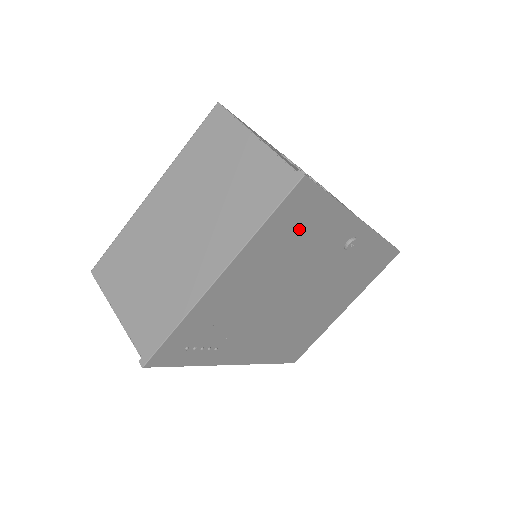
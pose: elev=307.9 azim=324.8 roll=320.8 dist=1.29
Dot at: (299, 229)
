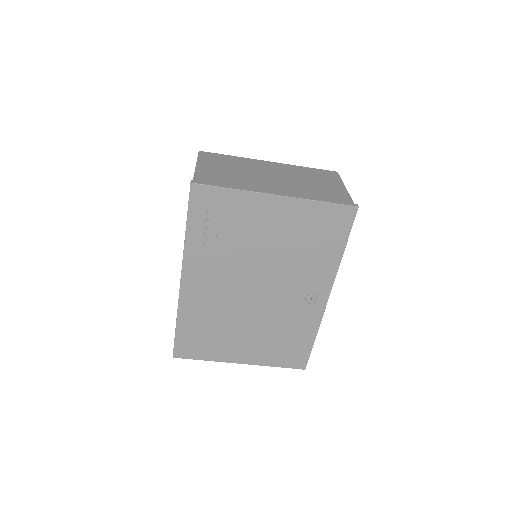
Dot at: (320, 236)
